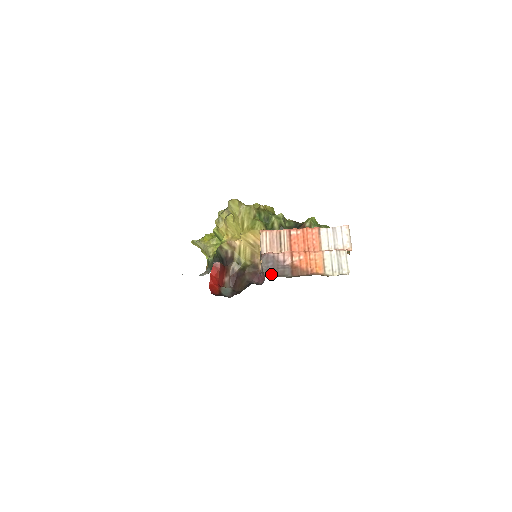
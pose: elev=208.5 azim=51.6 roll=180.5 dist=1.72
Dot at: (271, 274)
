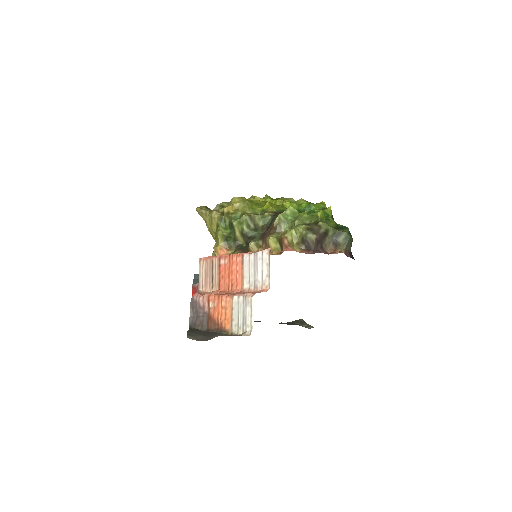
Dot at: (194, 324)
